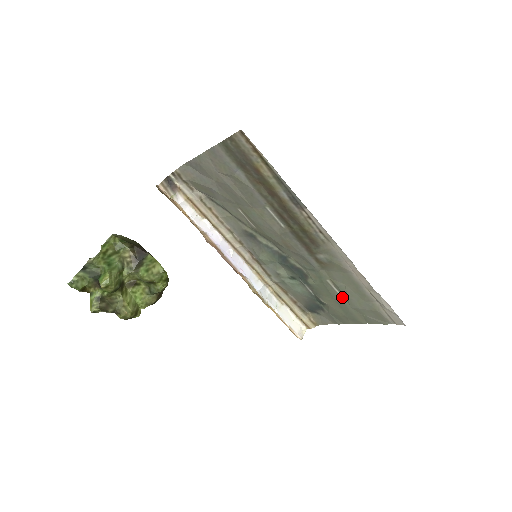
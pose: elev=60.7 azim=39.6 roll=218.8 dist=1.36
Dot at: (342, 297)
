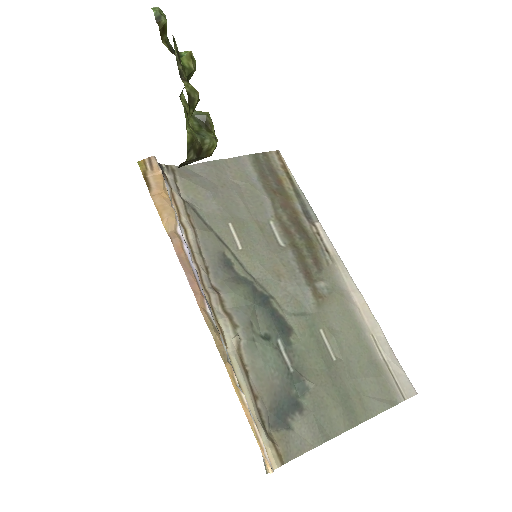
Dot at: (337, 361)
